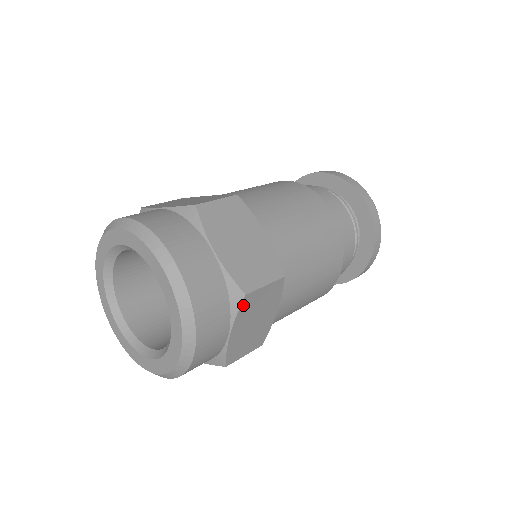
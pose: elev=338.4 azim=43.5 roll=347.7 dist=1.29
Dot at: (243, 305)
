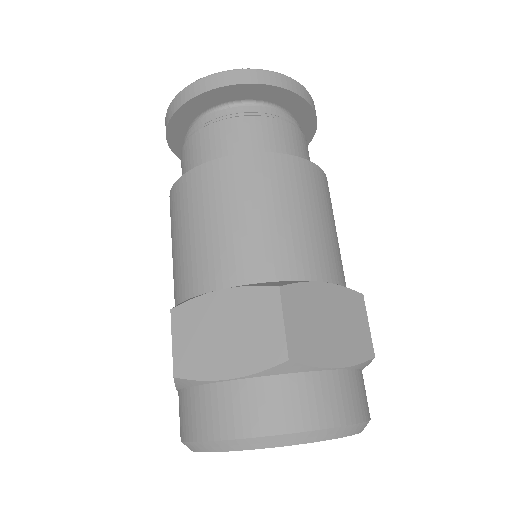
Dot at: occluded
